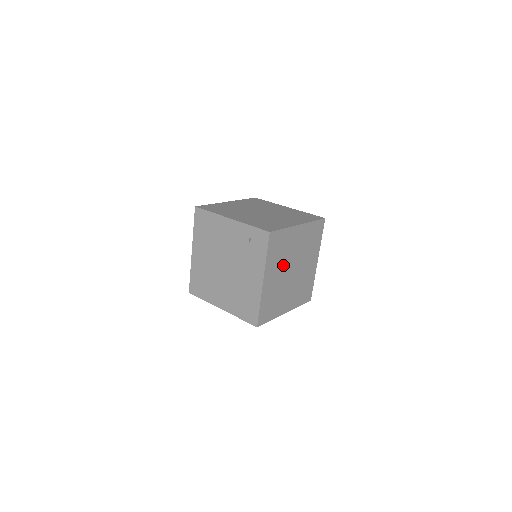
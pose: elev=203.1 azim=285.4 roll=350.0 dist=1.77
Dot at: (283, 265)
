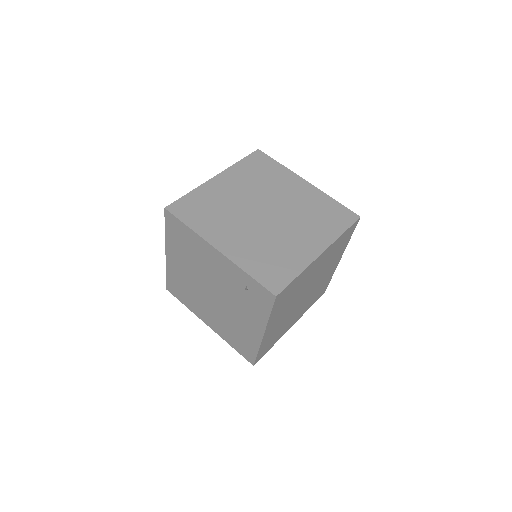
Dot at: (293, 301)
